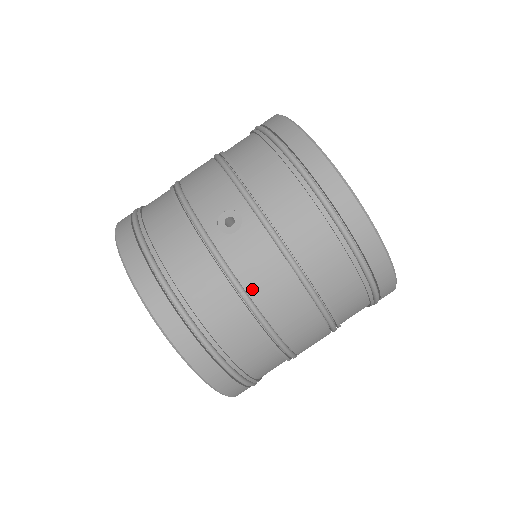
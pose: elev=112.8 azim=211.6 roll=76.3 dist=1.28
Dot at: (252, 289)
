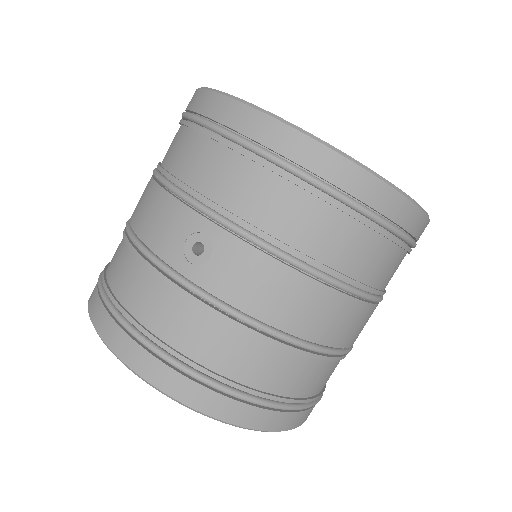
Dot at: (261, 313)
